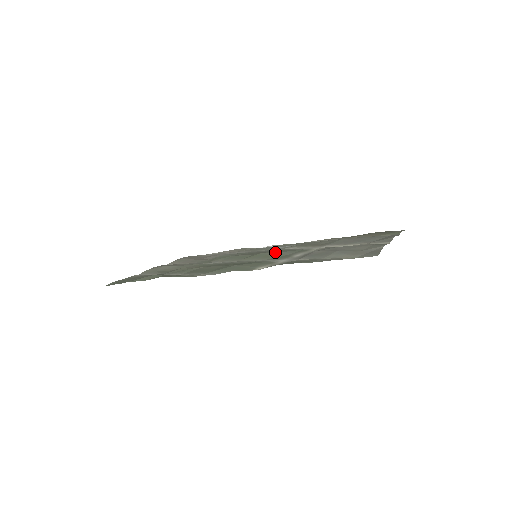
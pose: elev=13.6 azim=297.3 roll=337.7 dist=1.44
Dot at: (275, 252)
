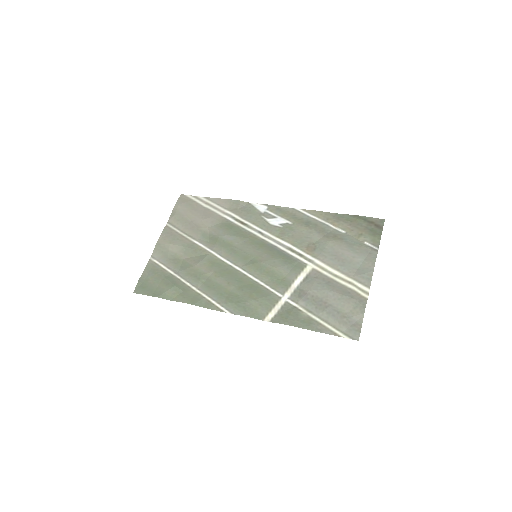
Dot at: (274, 265)
